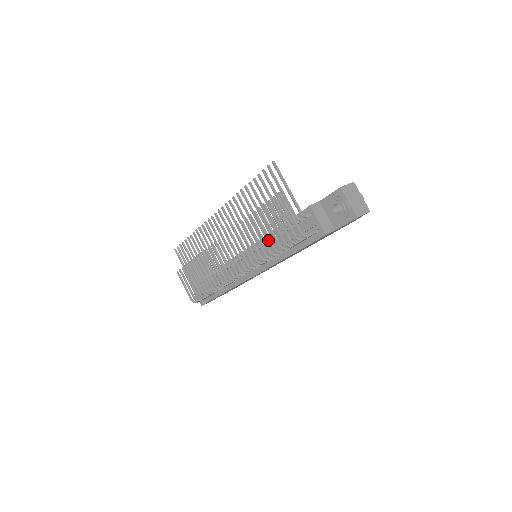
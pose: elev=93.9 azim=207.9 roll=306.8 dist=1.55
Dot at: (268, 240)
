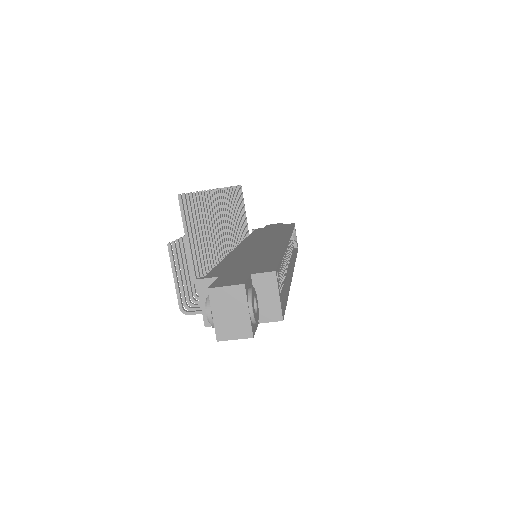
Dot at: occluded
